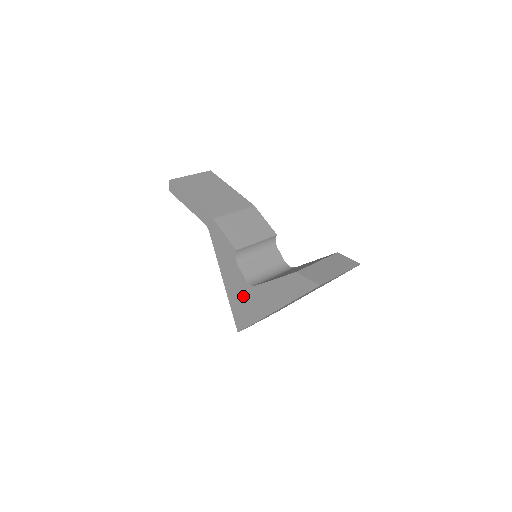
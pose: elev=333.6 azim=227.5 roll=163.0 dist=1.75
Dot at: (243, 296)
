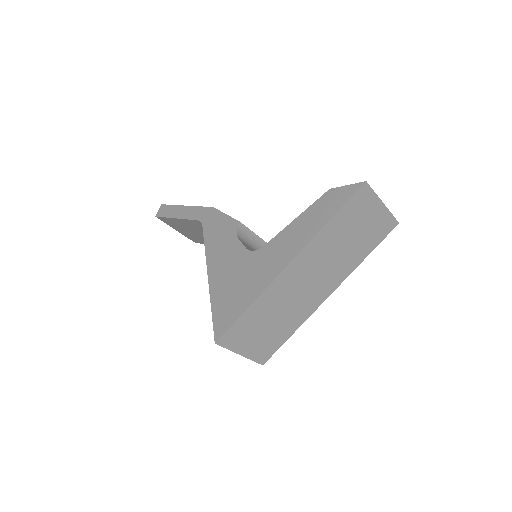
Dot at: (238, 275)
